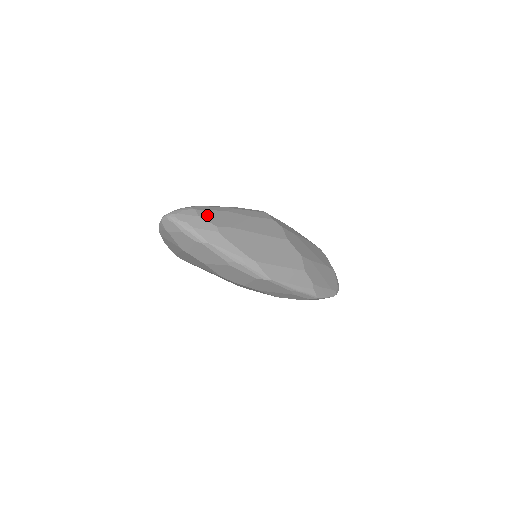
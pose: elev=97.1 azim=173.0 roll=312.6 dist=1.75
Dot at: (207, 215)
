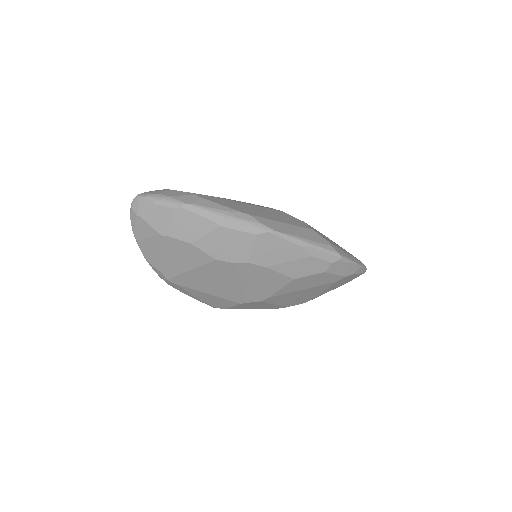
Dot at: occluded
